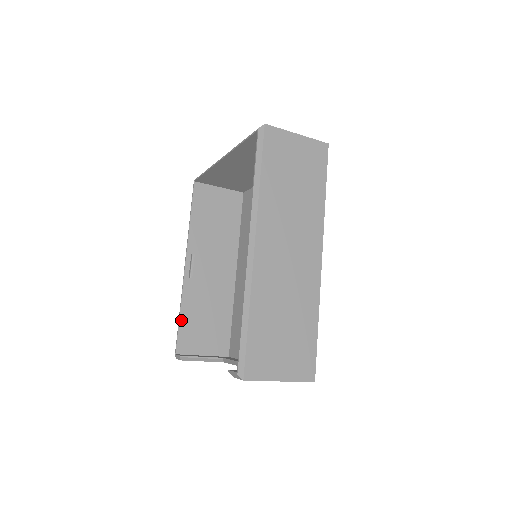
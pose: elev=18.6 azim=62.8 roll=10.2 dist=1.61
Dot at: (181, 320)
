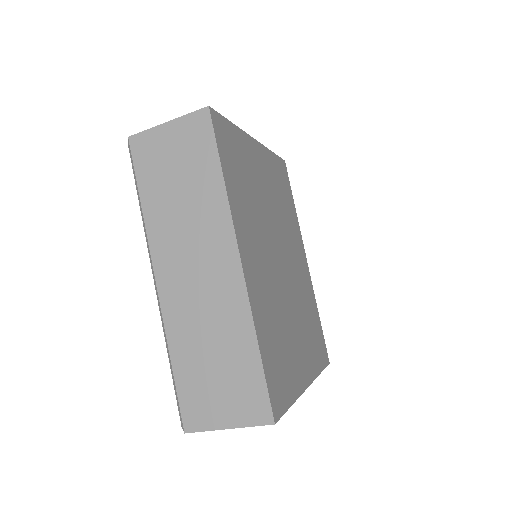
Dot at: occluded
